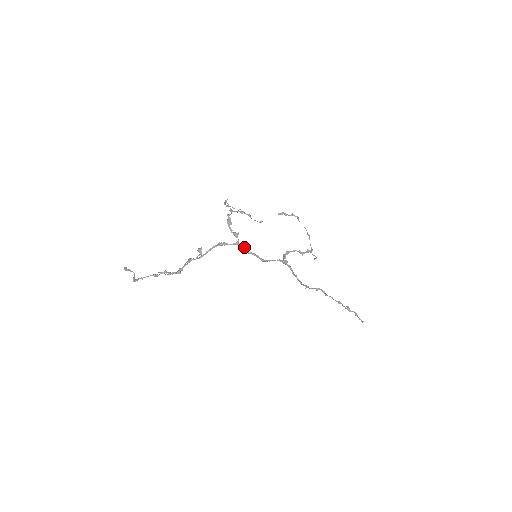
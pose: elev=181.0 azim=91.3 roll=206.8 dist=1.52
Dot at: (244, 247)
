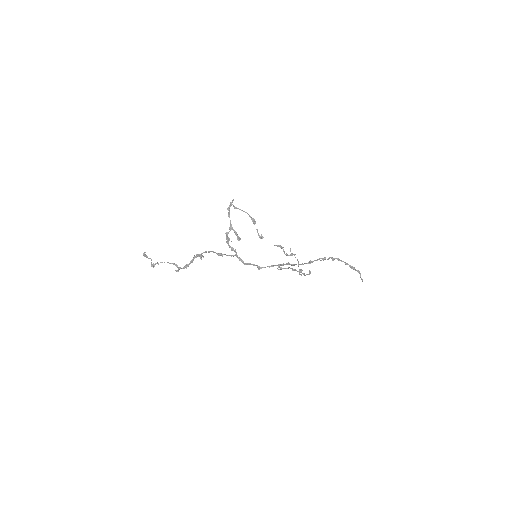
Dot at: occluded
